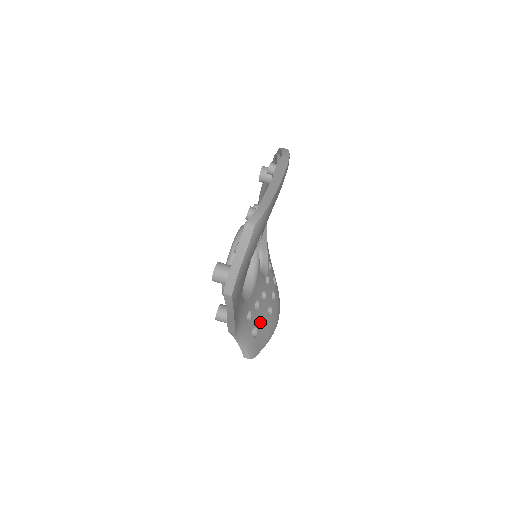
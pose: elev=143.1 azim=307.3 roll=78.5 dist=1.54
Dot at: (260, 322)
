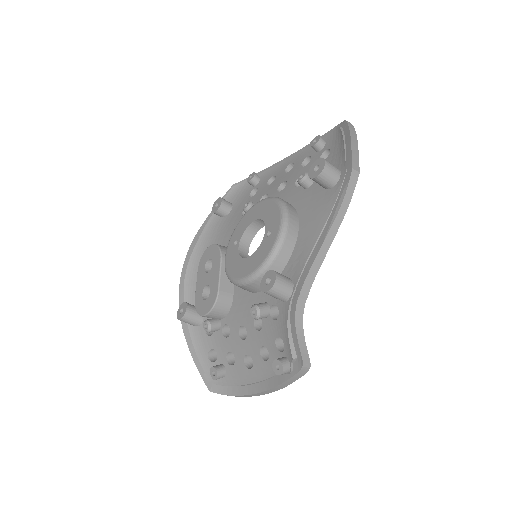
Dot at: occluded
